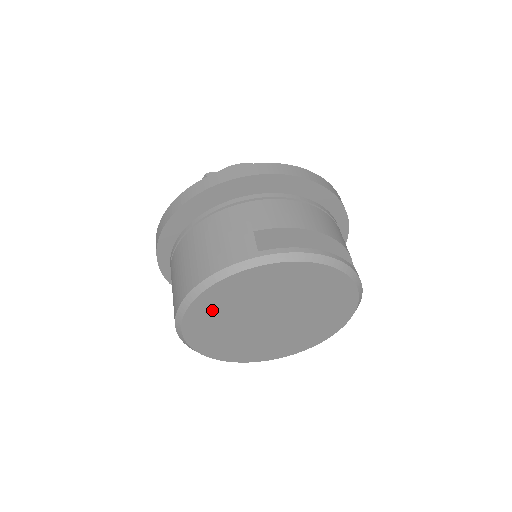
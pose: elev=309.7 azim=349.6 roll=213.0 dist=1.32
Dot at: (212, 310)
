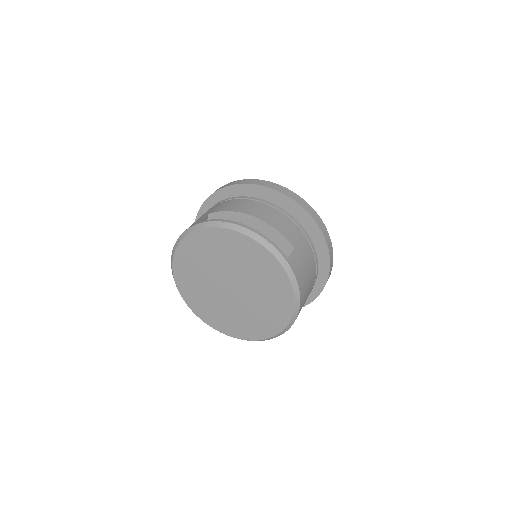
Dot at: (187, 271)
